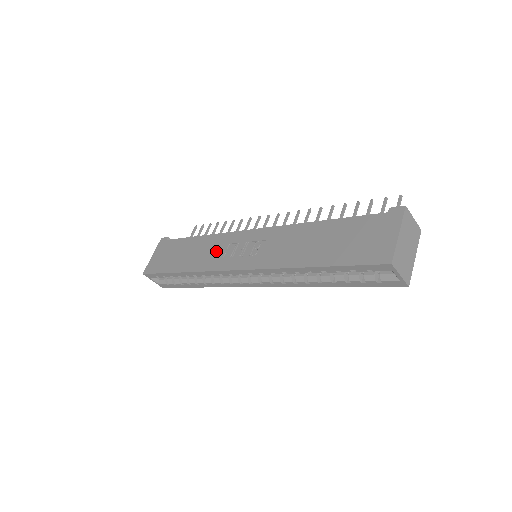
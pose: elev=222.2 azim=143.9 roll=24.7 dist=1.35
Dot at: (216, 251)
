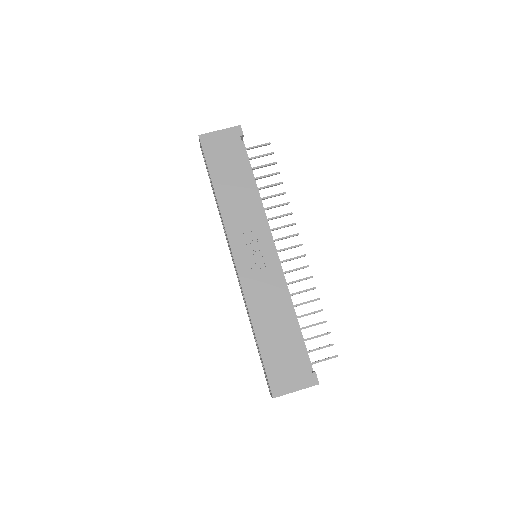
Dot at: (245, 220)
